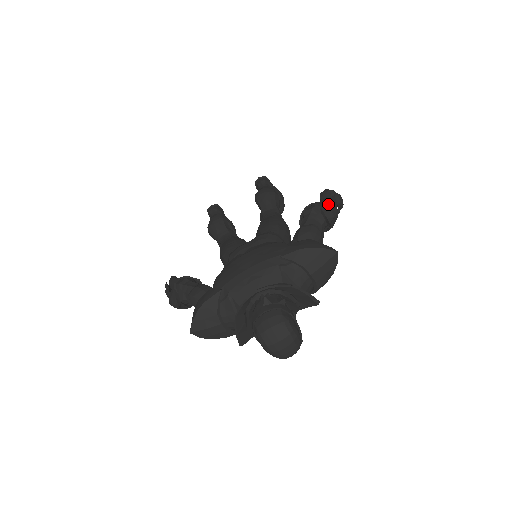
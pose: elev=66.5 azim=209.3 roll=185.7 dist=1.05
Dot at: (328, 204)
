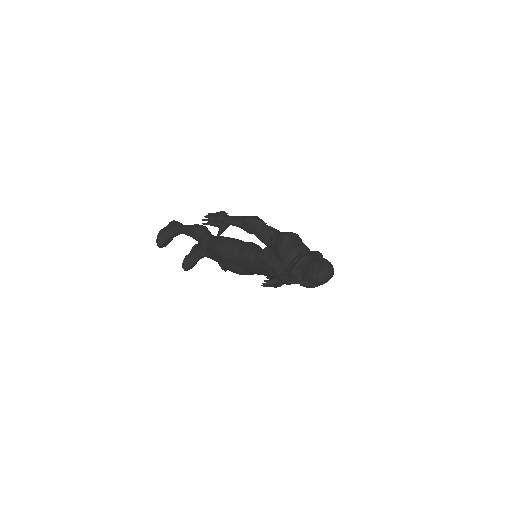
Dot at: occluded
